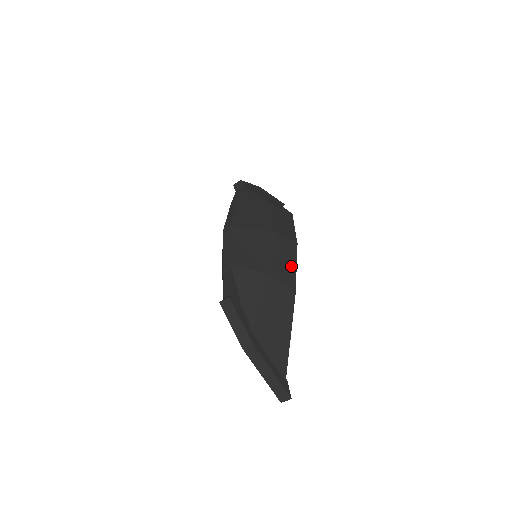
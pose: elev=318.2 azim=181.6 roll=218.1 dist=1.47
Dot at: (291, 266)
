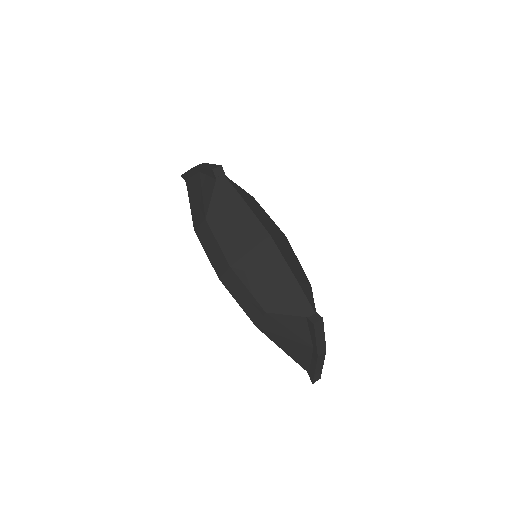
Dot at: occluded
